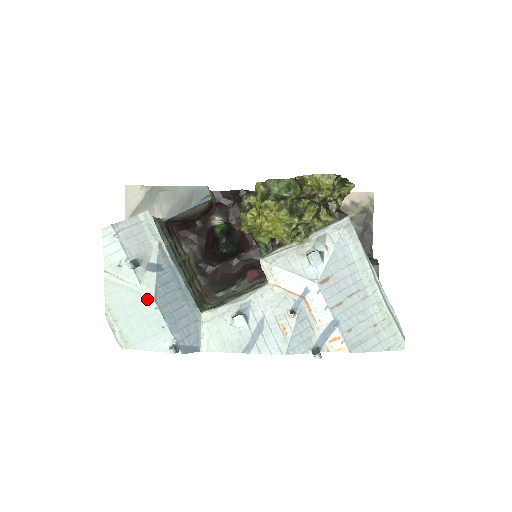
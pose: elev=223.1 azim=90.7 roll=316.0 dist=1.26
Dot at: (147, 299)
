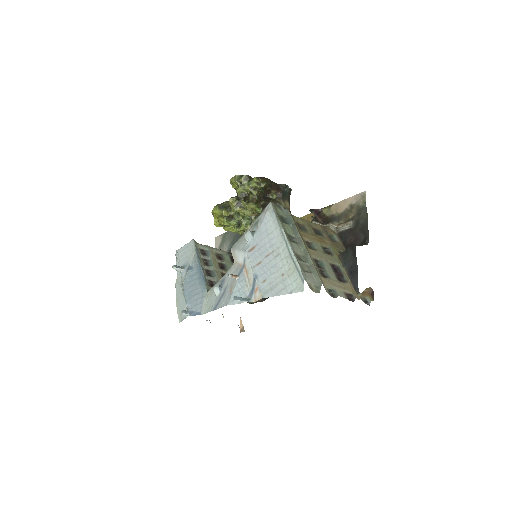
Dot at: (181, 286)
